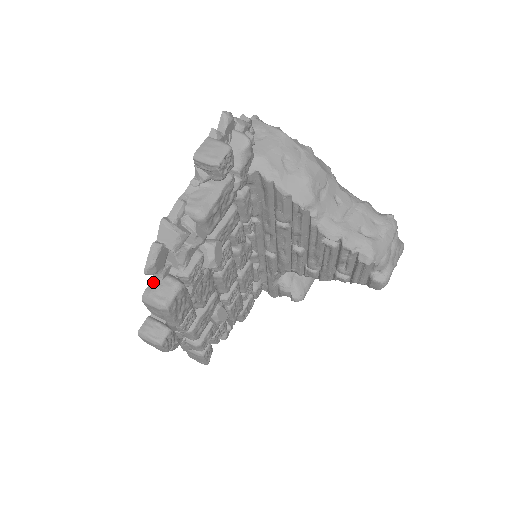
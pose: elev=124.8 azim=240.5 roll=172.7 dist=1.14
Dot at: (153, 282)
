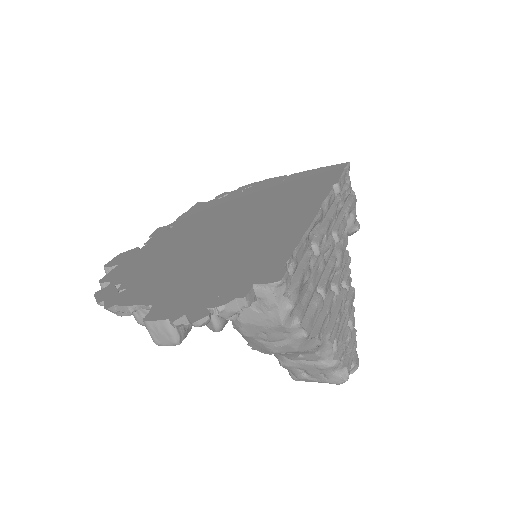
Dot at: occluded
